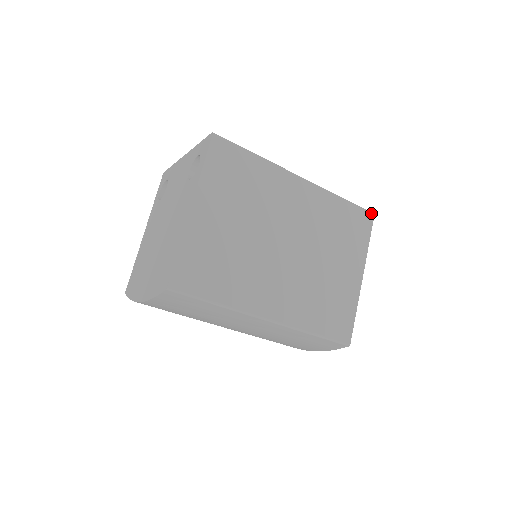
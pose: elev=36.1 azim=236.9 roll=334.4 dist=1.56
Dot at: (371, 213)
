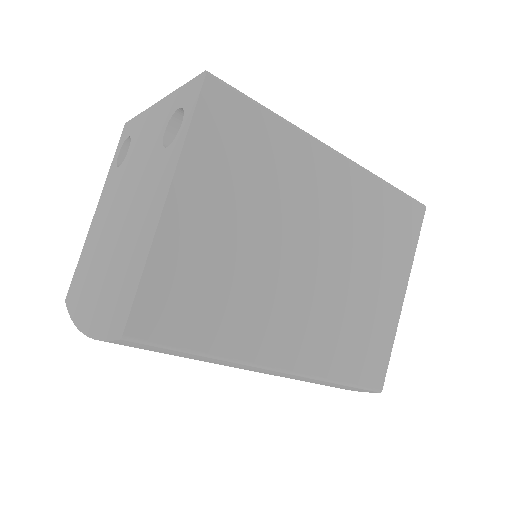
Dot at: (422, 205)
